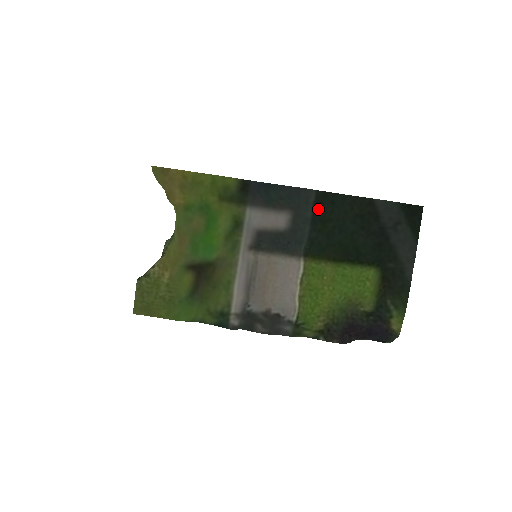
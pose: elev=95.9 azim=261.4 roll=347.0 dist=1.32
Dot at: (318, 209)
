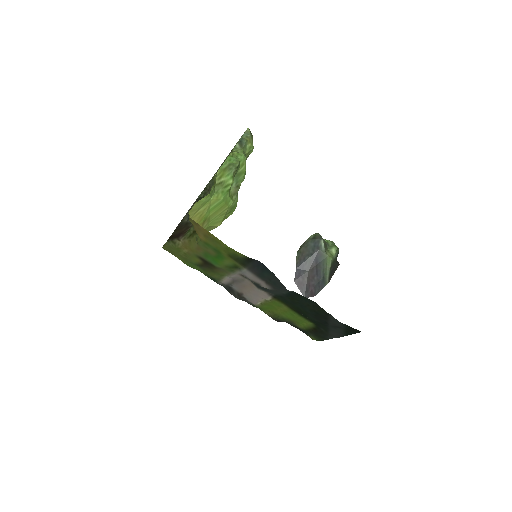
Dot at: (293, 293)
